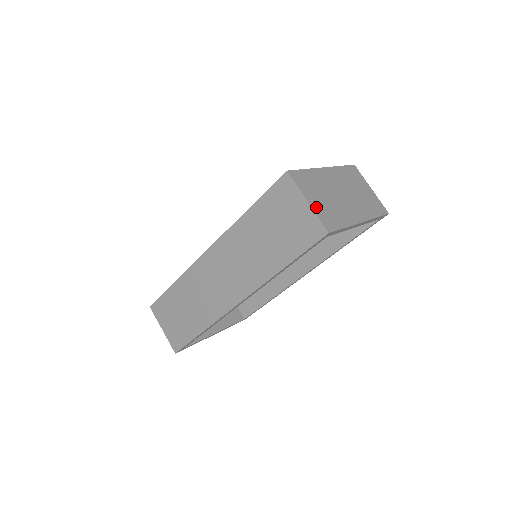
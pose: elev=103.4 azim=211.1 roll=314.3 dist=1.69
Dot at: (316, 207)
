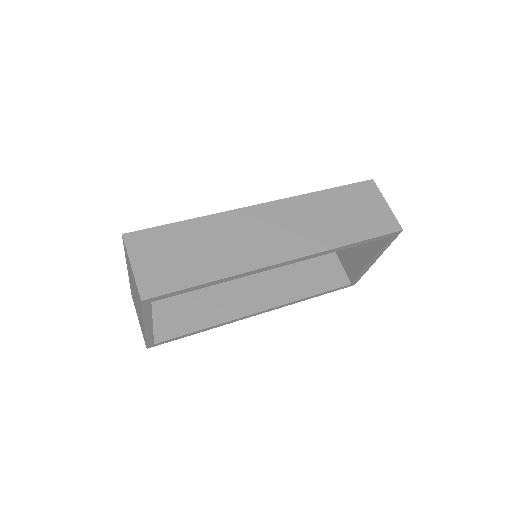
Dot at: occluded
